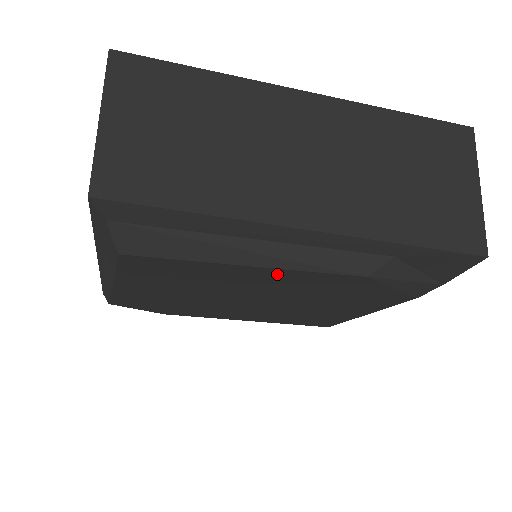
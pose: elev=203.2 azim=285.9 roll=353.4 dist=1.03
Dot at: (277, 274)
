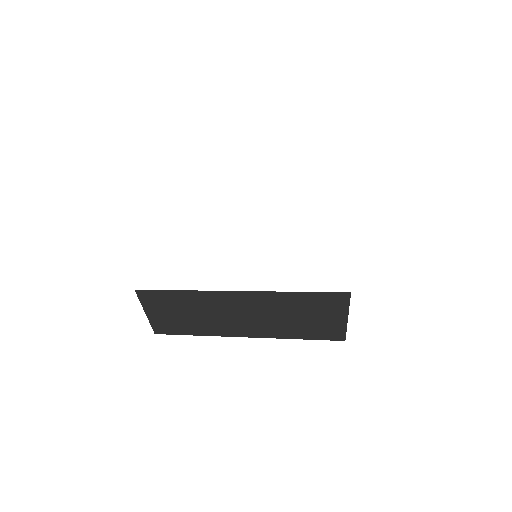
Dot at: occluded
